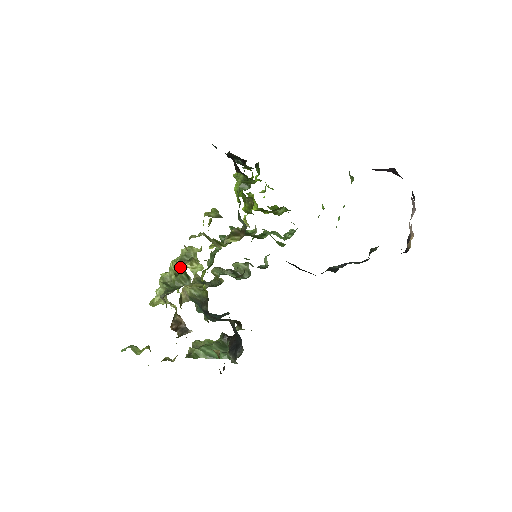
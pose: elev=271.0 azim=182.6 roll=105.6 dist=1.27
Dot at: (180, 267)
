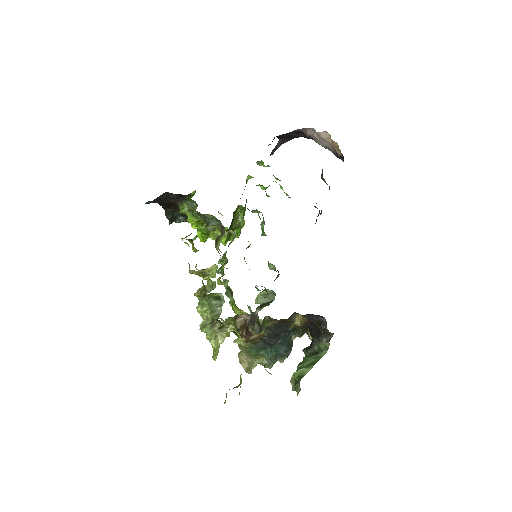
Dot at: (202, 289)
